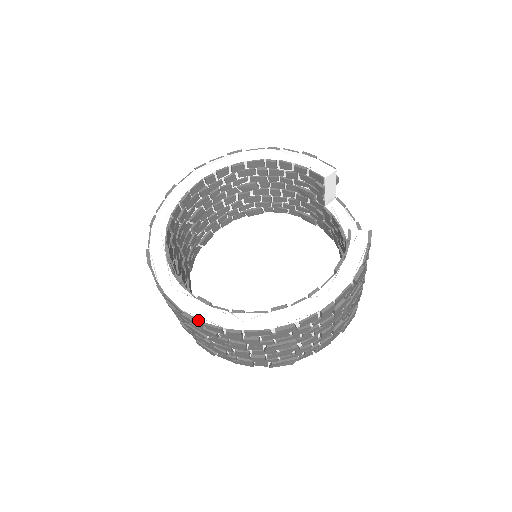
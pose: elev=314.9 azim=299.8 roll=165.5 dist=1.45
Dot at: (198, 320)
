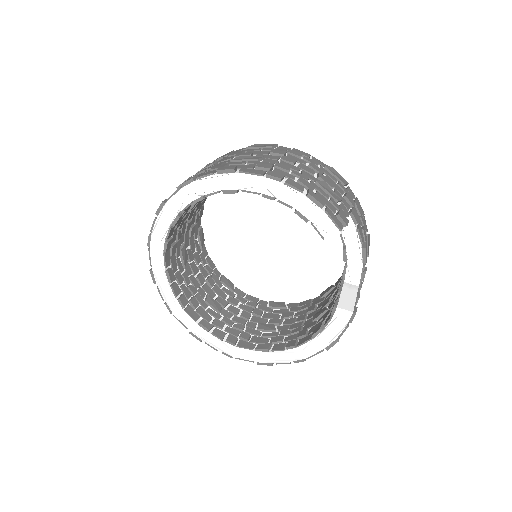
Dot at: (201, 340)
